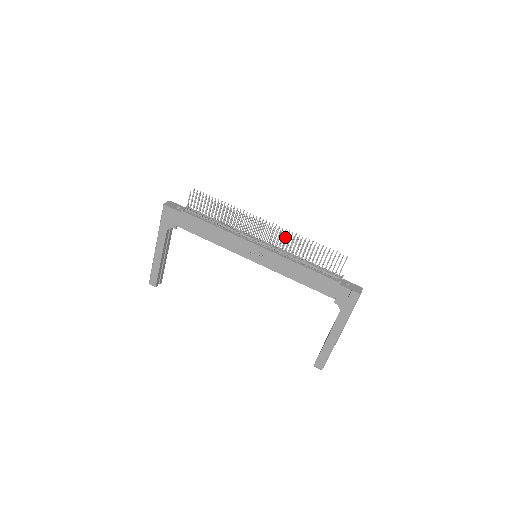
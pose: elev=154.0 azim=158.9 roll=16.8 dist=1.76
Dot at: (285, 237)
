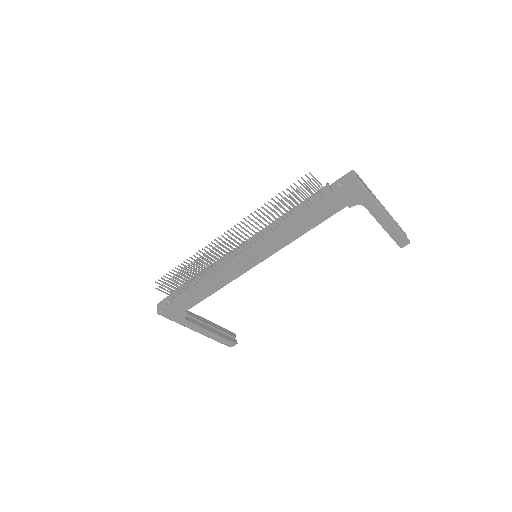
Dot at: occluded
